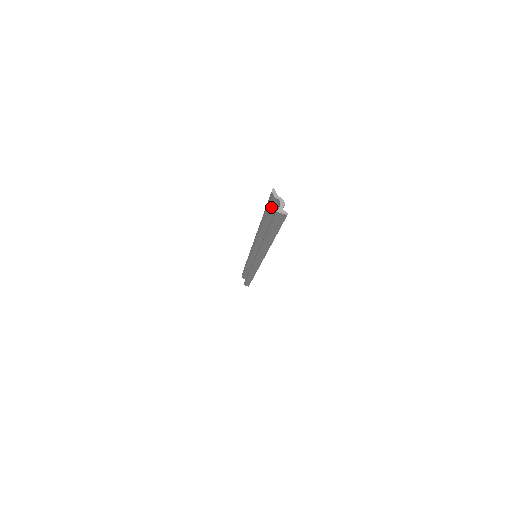
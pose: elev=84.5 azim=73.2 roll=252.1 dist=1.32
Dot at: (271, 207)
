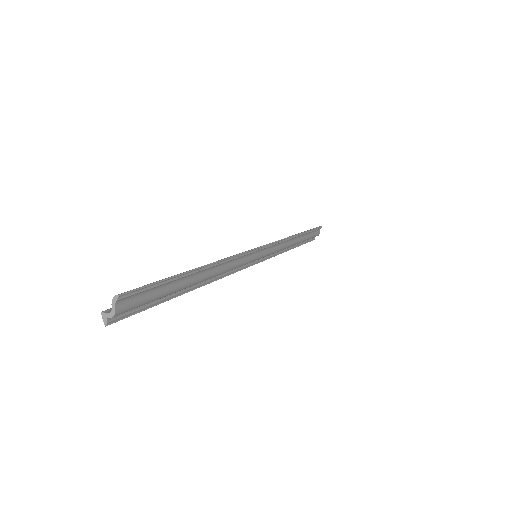
Dot at: (139, 293)
